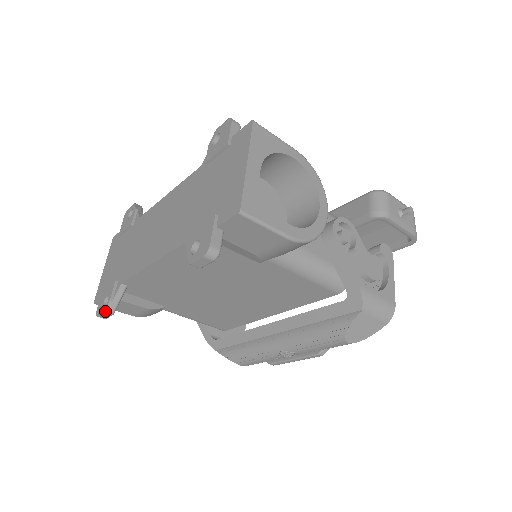
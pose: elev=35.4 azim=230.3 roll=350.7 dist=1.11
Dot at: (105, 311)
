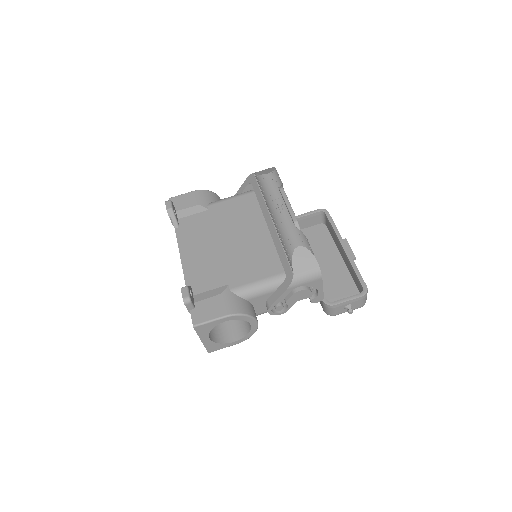
Dot at: (181, 288)
